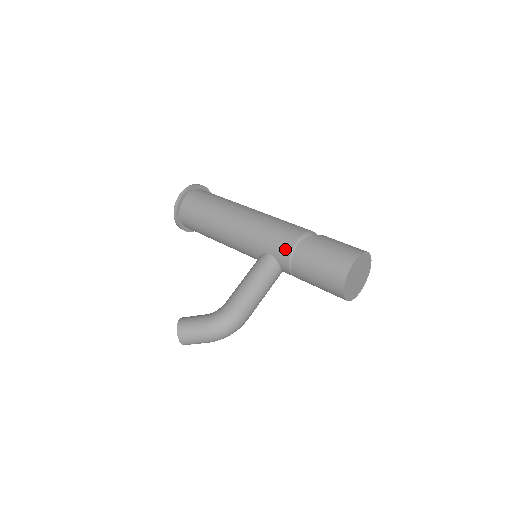
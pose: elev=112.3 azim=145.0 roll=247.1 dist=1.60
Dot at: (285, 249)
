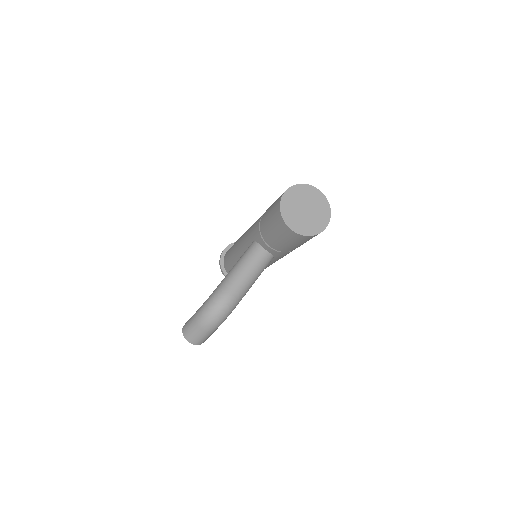
Dot at: (257, 227)
